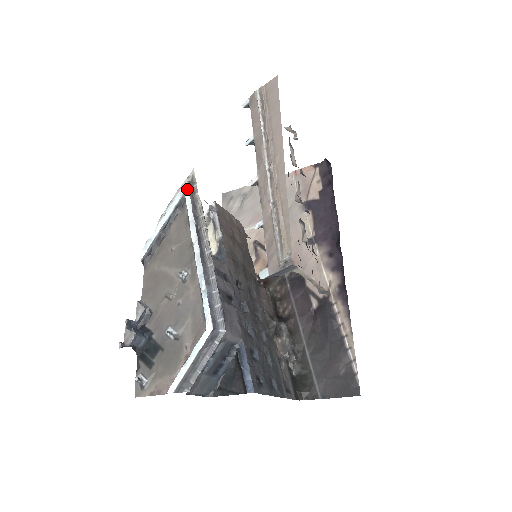
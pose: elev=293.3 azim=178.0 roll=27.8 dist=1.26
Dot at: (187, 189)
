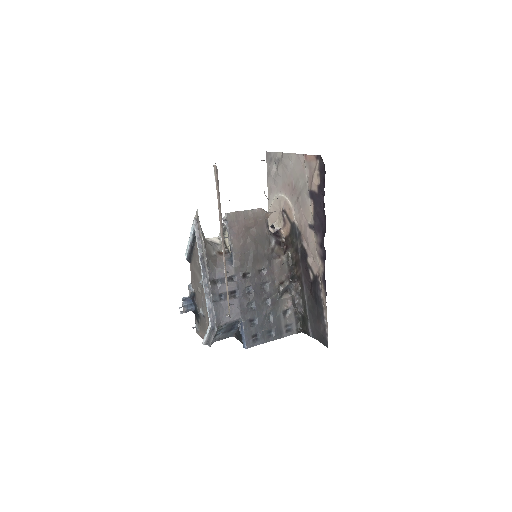
Dot at: (194, 226)
